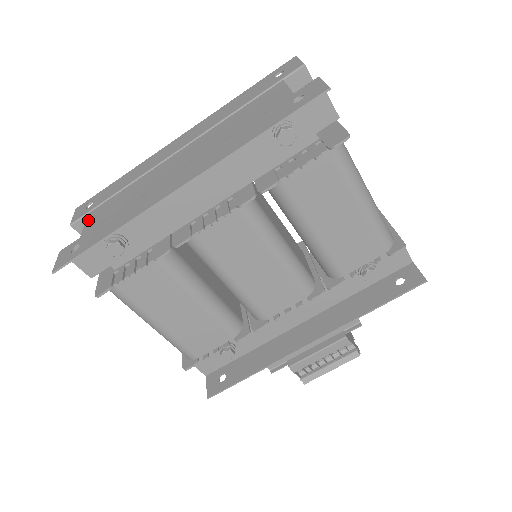
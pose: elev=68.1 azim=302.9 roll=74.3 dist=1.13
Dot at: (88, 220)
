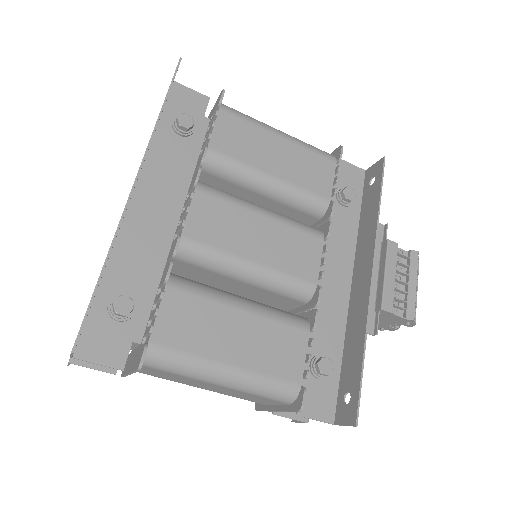
Dot at: occluded
